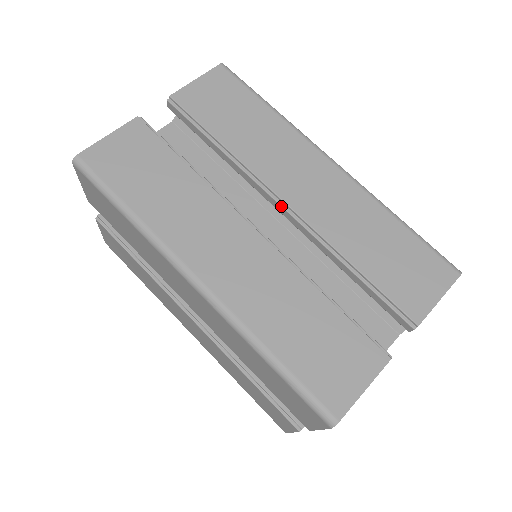
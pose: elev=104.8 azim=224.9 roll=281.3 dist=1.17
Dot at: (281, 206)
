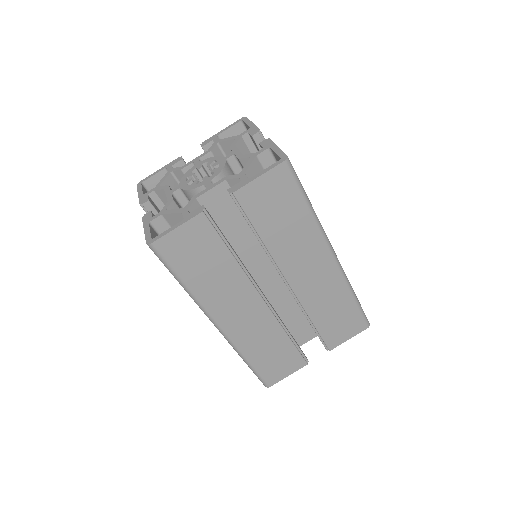
Dot at: occluded
